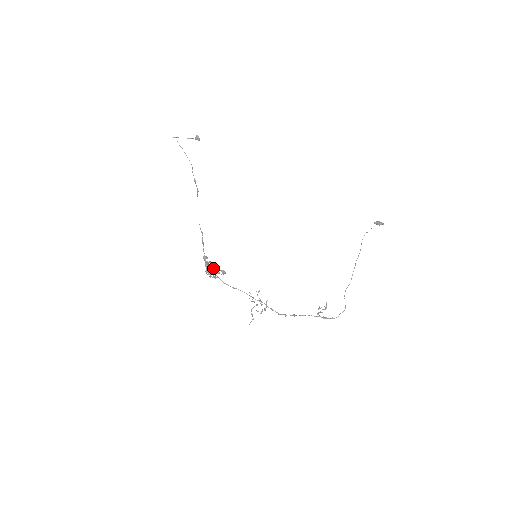
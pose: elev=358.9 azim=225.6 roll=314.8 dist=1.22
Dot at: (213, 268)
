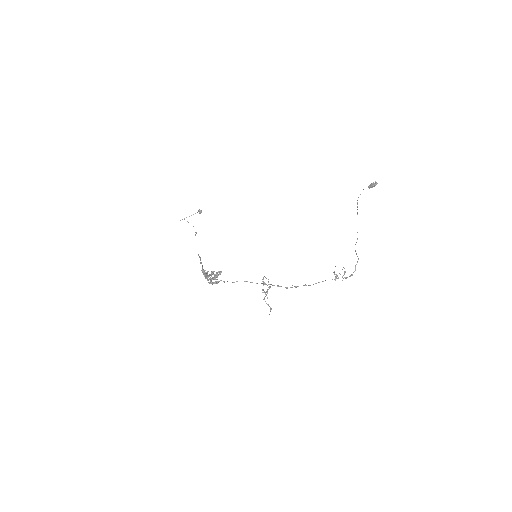
Dot at: (211, 274)
